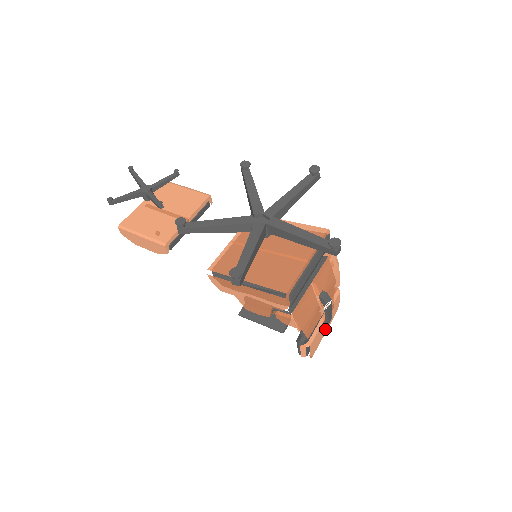
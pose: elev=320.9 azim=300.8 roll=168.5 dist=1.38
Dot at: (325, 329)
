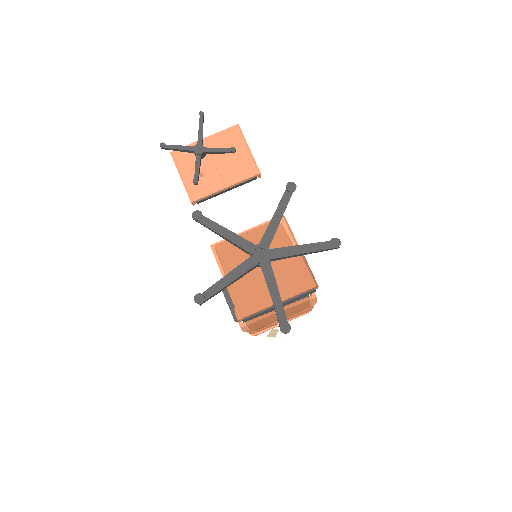
Dot at: occluded
